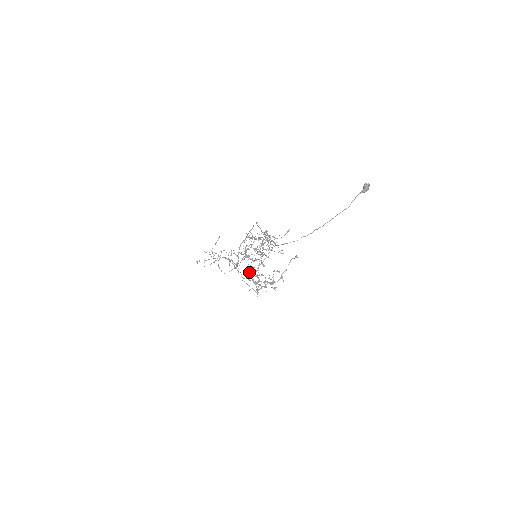
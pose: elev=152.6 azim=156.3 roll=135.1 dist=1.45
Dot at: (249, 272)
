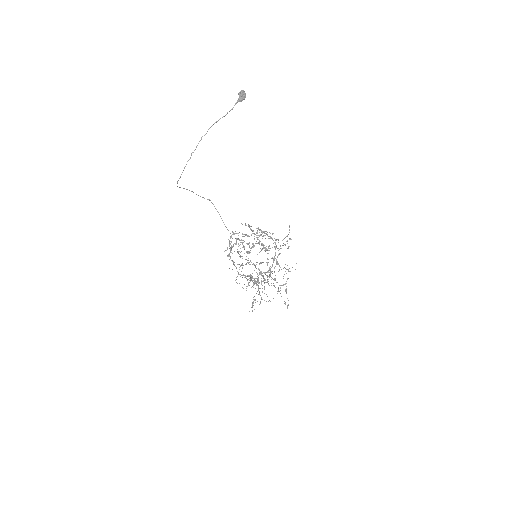
Dot at: occluded
